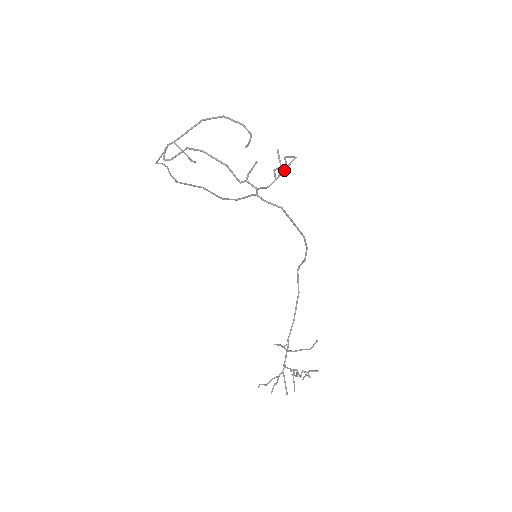
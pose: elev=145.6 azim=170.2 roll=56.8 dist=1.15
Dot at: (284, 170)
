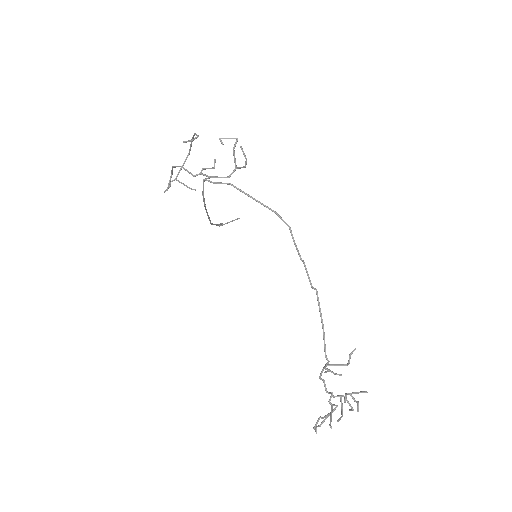
Dot at: (233, 154)
